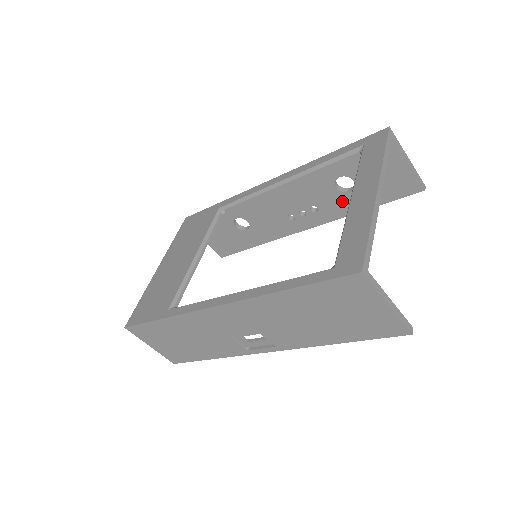
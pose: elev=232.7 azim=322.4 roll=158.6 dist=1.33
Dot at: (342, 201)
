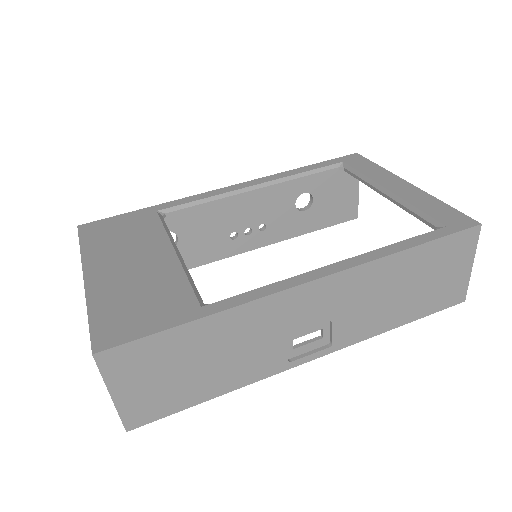
Dot at: (293, 221)
